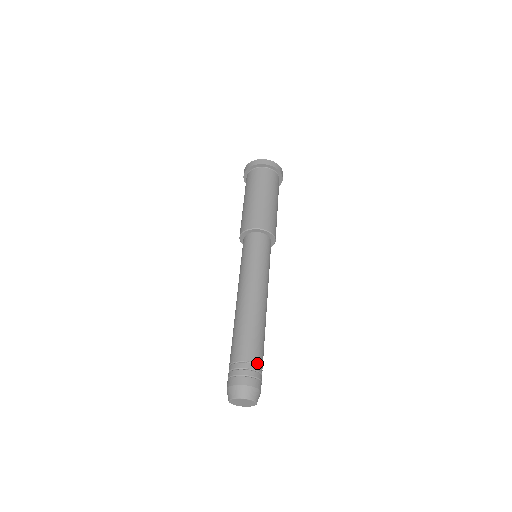
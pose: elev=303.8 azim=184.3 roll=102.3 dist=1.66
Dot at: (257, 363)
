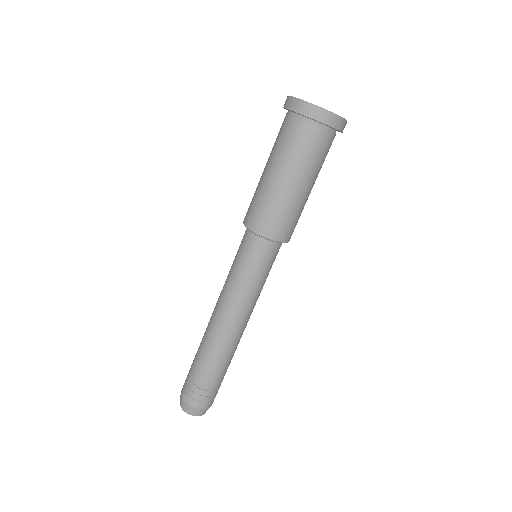
Dot at: (219, 387)
